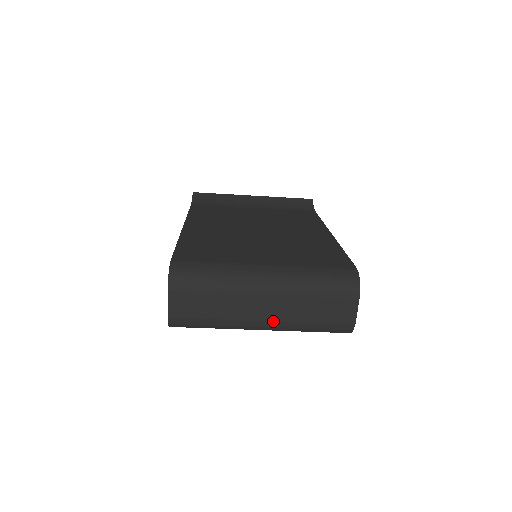
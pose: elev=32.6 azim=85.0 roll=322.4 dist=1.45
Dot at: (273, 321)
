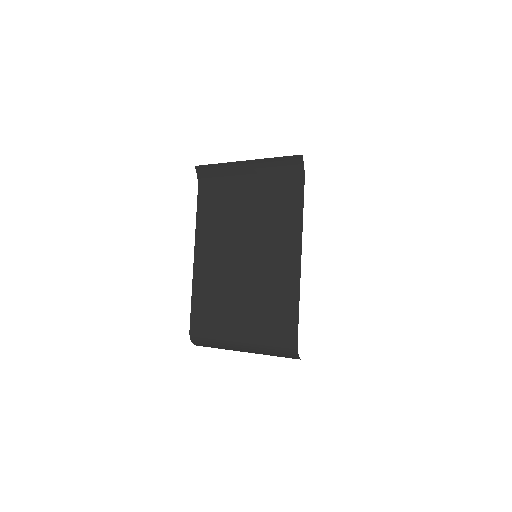
Dot at: occluded
